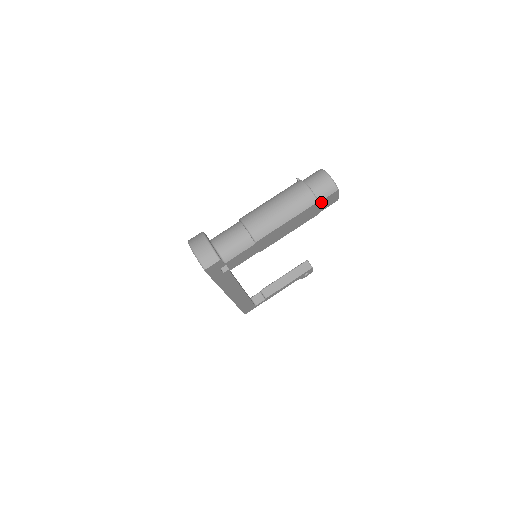
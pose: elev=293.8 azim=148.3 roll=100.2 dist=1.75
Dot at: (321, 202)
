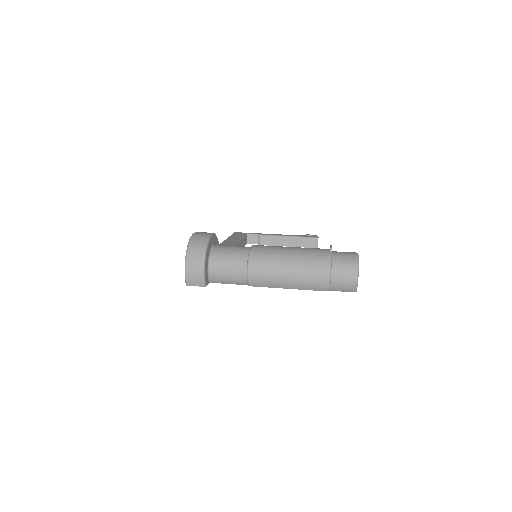
Dot at: (333, 289)
